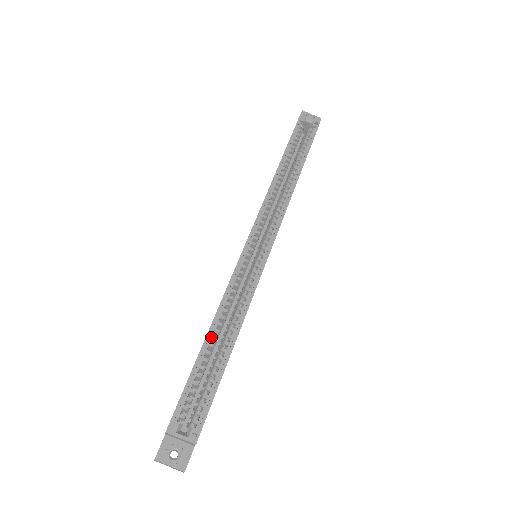
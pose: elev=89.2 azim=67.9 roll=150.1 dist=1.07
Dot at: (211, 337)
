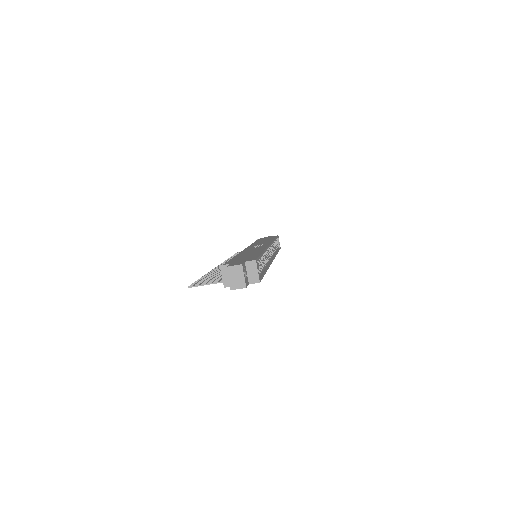
Dot at: (262, 255)
